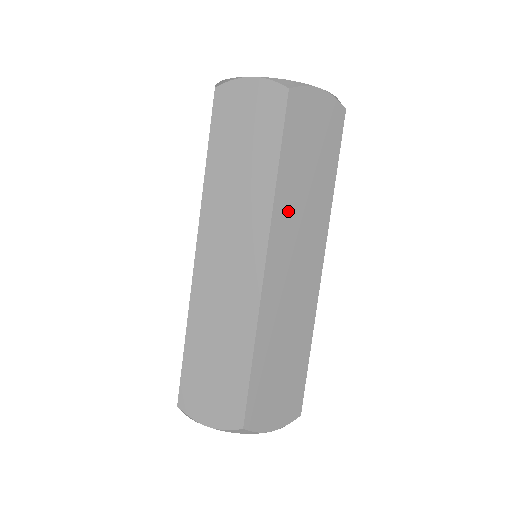
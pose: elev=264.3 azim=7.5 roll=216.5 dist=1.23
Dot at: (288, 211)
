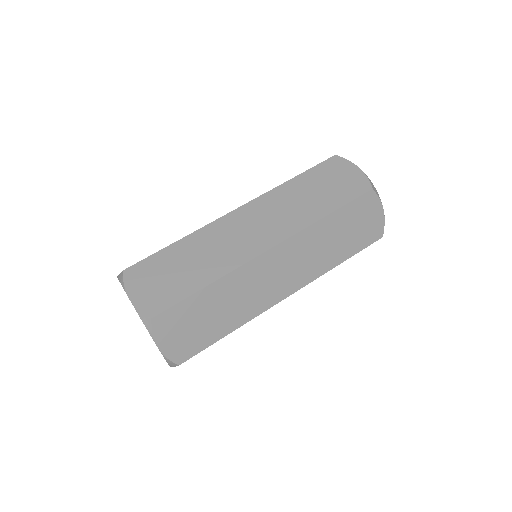
Dot at: (310, 240)
